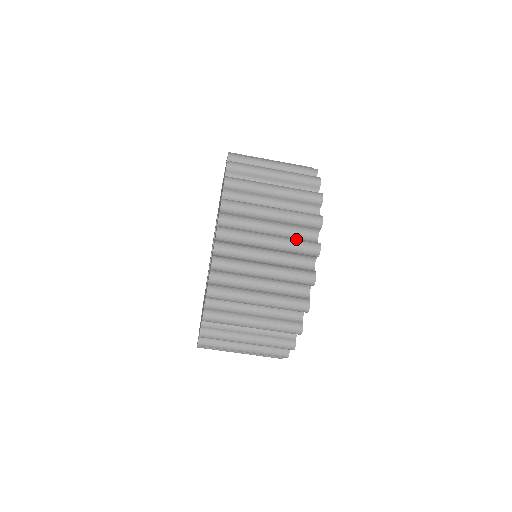
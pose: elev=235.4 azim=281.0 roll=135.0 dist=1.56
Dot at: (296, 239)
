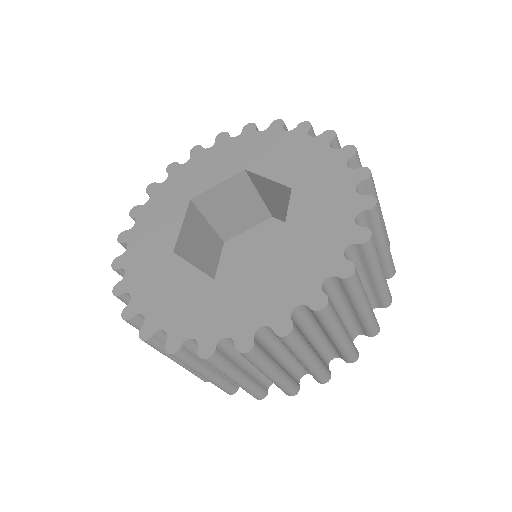
Dot at: (256, 388)
